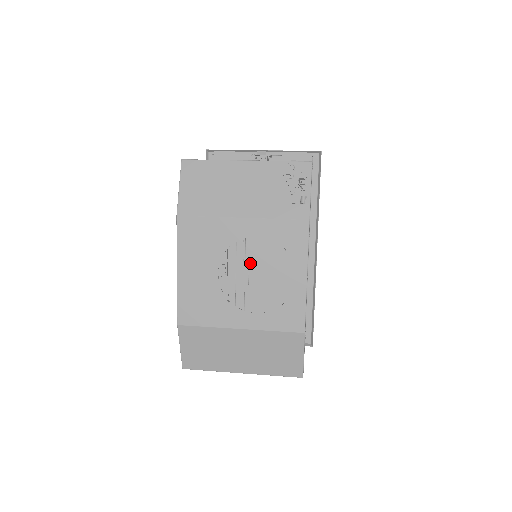
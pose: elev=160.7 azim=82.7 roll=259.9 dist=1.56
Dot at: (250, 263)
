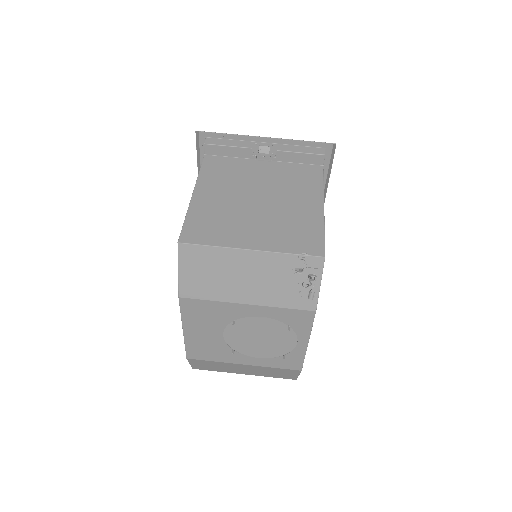
Dot at: occluded
